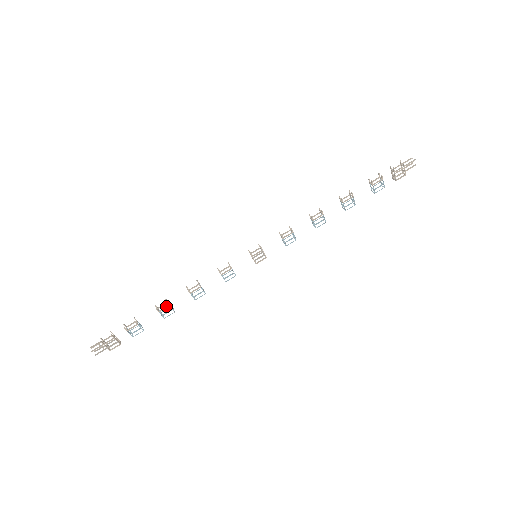
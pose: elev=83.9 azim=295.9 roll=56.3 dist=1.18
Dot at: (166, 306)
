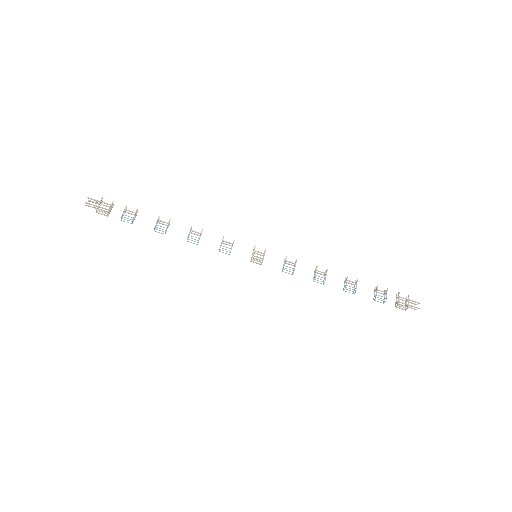
Dot at: (166, 222)
